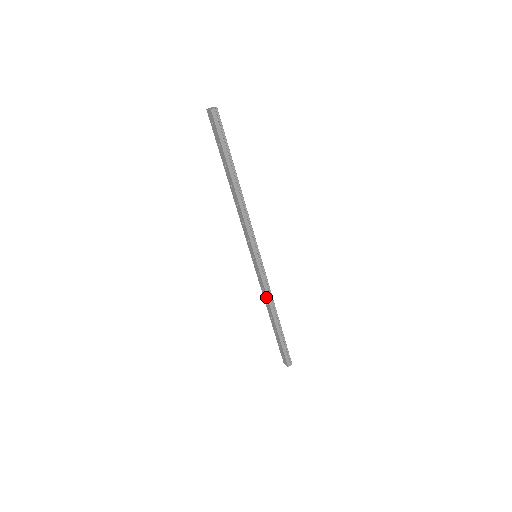
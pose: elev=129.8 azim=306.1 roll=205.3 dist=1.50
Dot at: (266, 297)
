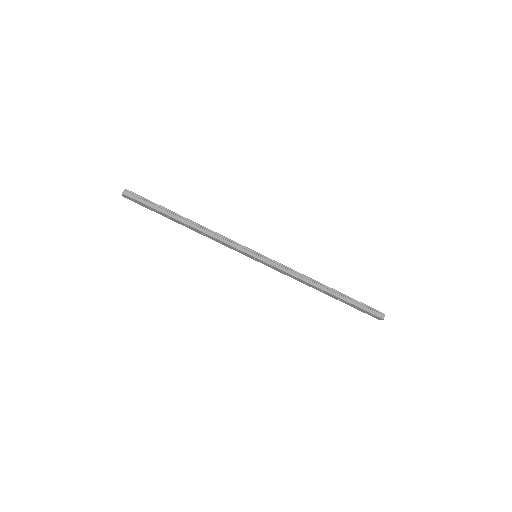
Dot at: (297, 279)
